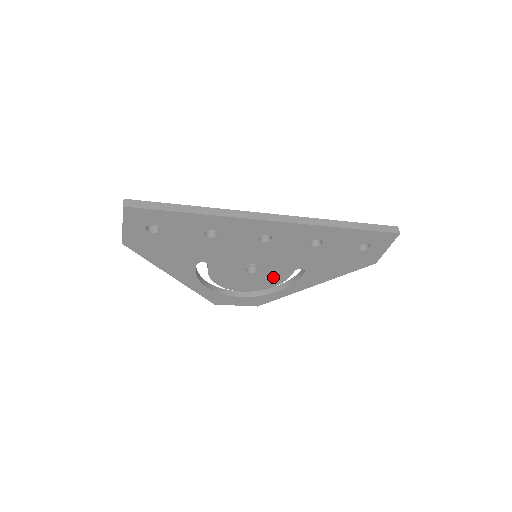
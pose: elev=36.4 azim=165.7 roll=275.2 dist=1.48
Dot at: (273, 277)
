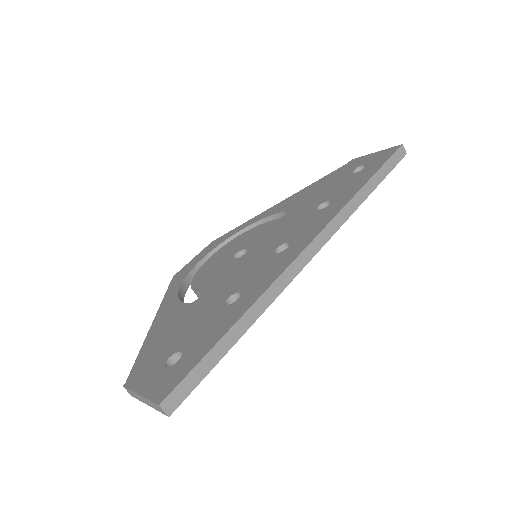
Dot at: occluded
